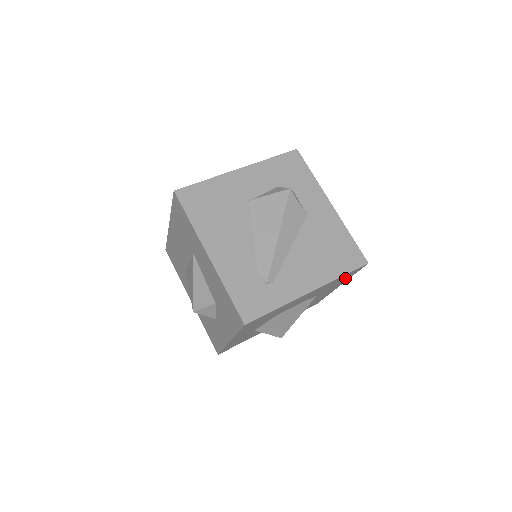
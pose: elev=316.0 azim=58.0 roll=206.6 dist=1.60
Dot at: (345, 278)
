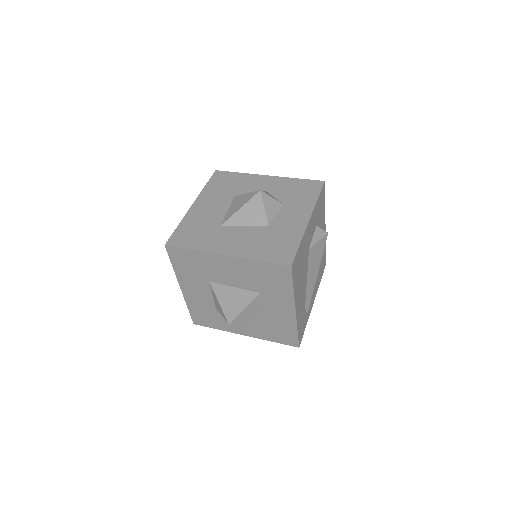
Dot at: occluded
